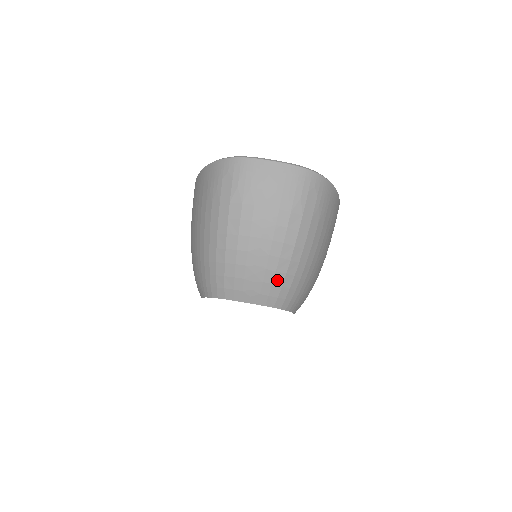
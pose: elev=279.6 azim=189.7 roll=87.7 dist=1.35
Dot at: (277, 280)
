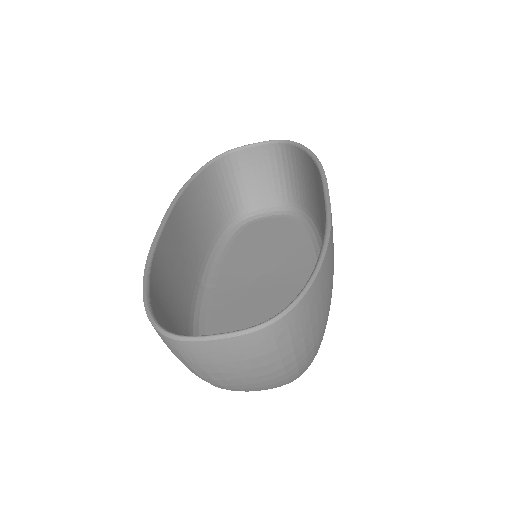
Dot at: (282, 385)
